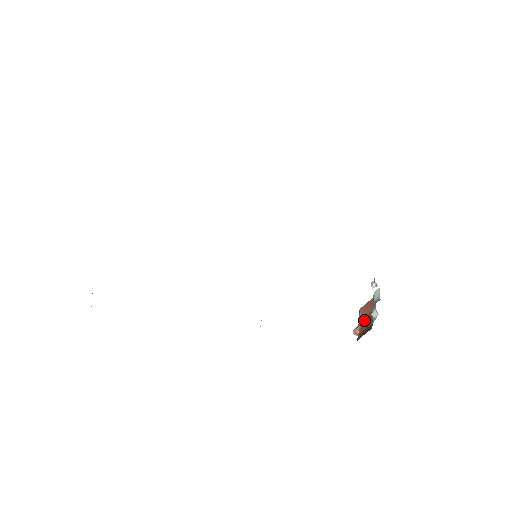
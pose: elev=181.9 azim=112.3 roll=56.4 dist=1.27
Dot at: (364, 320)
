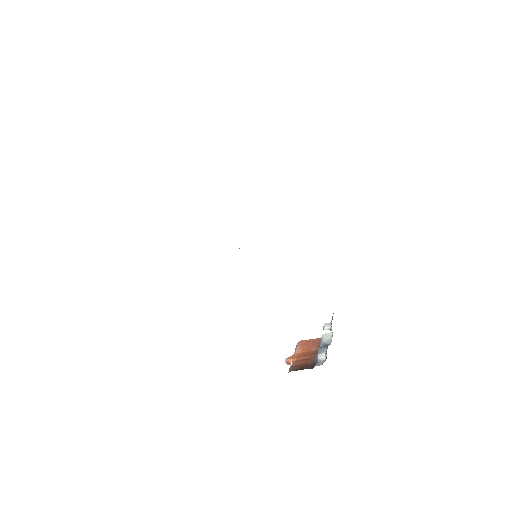
Dot at: (304, 355)
